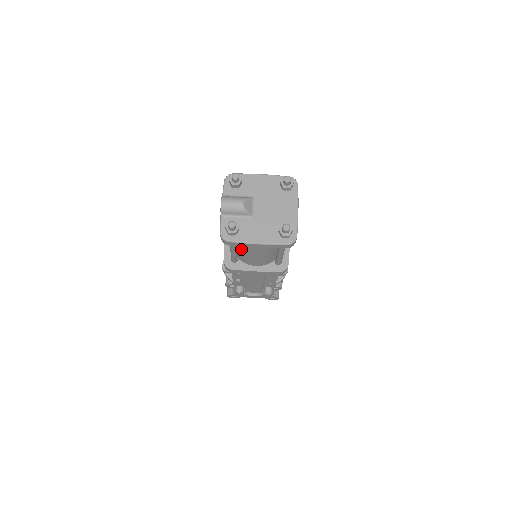
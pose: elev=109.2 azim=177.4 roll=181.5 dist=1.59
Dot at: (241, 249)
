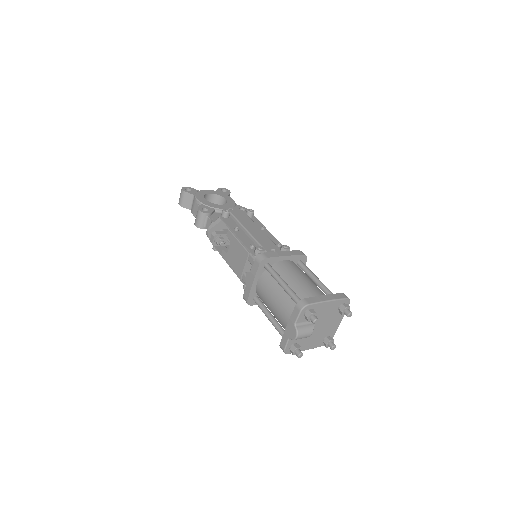
Dot at: occluded
